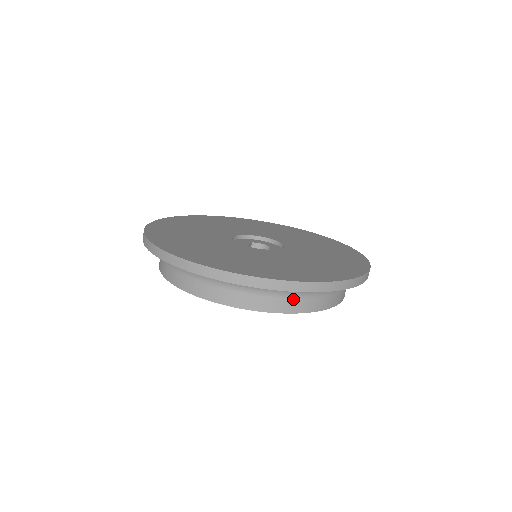
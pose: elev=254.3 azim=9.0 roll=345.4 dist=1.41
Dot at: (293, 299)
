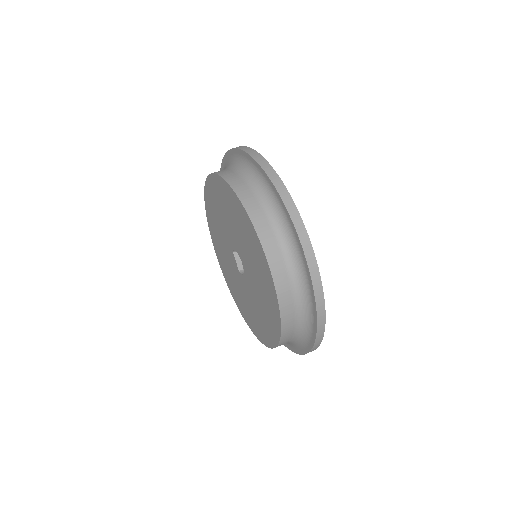
Dot at: (243, 181)
